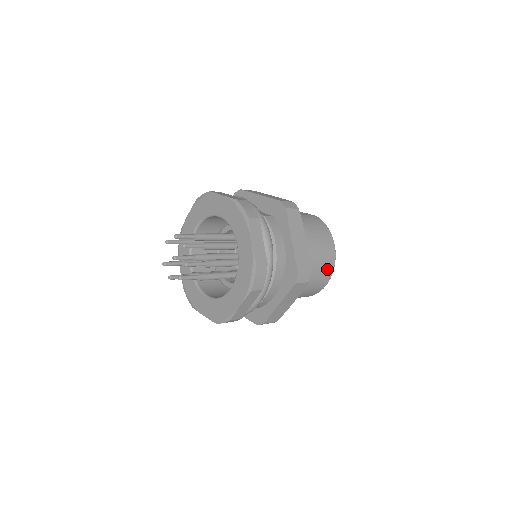
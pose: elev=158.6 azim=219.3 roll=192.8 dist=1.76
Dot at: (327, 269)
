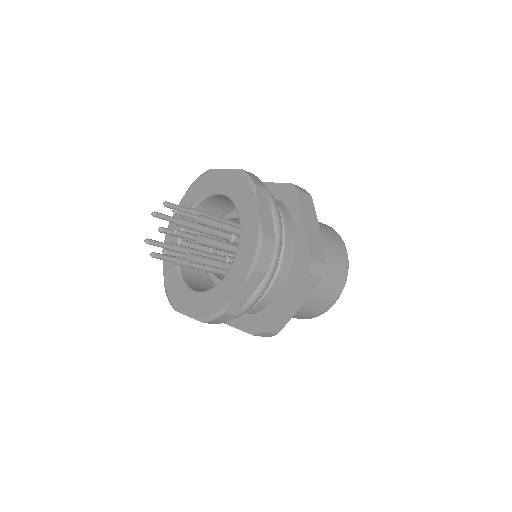
Dot at: (339, 278)
